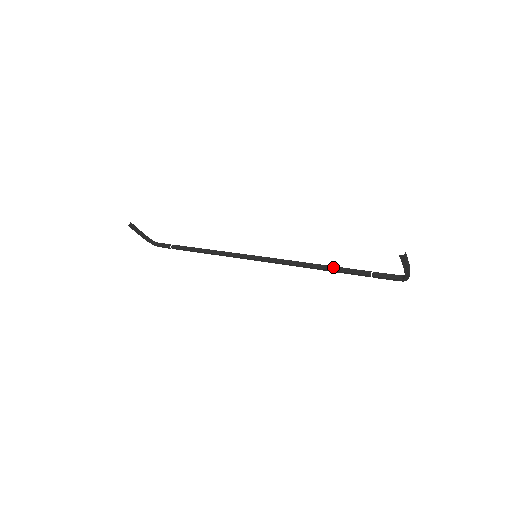
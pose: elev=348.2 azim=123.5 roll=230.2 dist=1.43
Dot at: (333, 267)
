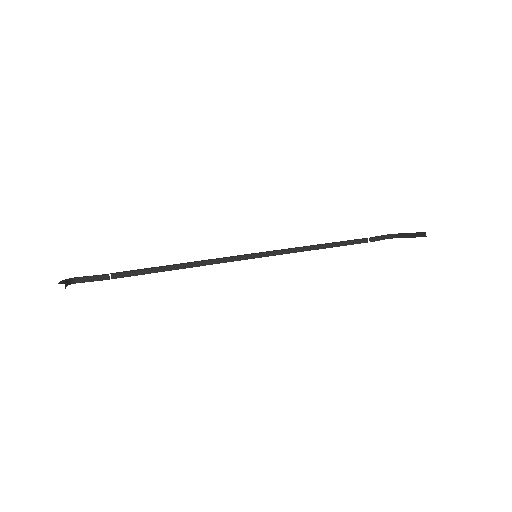
Dot at: (337, 244)
